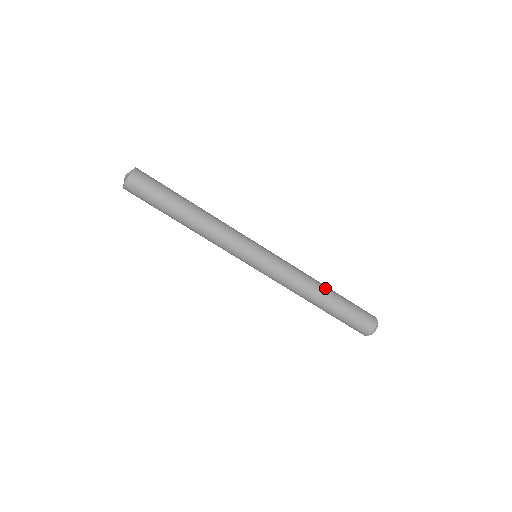
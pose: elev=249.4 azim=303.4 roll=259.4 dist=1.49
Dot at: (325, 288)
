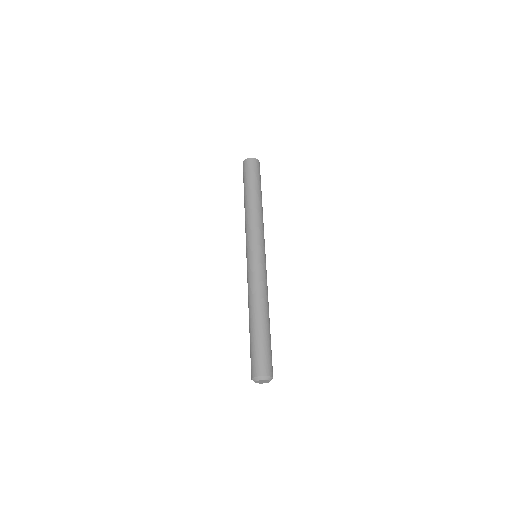
Dot at: occluded
